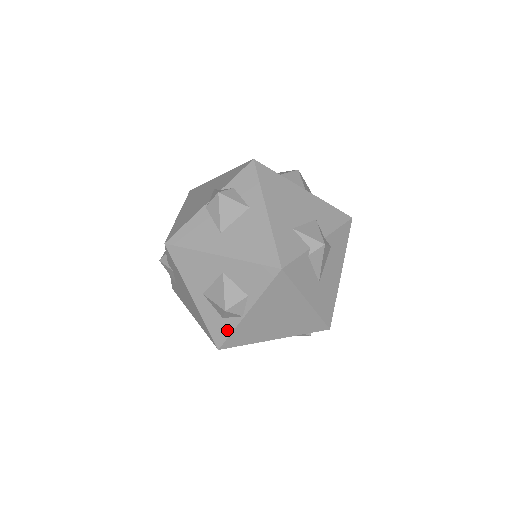
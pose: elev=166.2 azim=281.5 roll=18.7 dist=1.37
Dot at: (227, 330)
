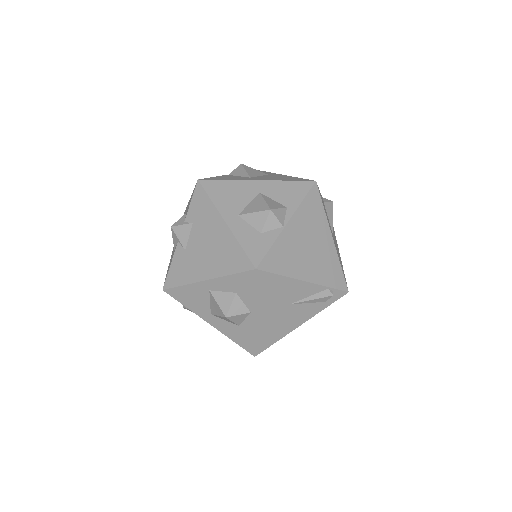
Dot at: (266, 244)
